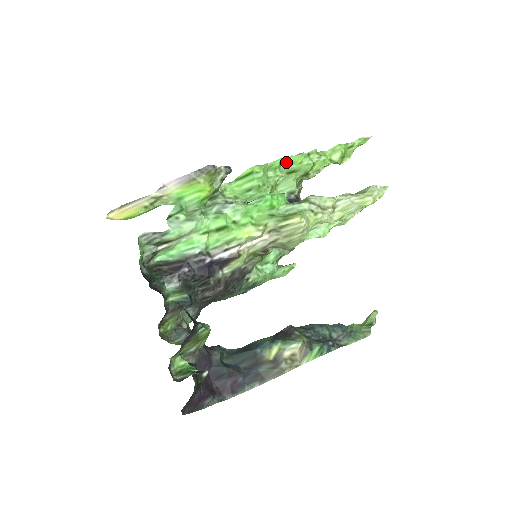
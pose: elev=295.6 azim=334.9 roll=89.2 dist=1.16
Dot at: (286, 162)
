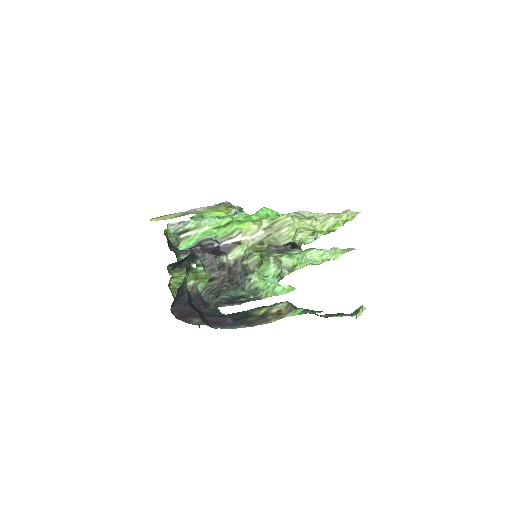
Dot at: occluded
